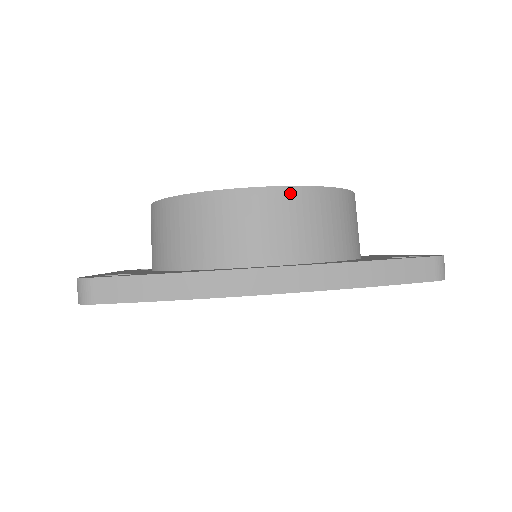
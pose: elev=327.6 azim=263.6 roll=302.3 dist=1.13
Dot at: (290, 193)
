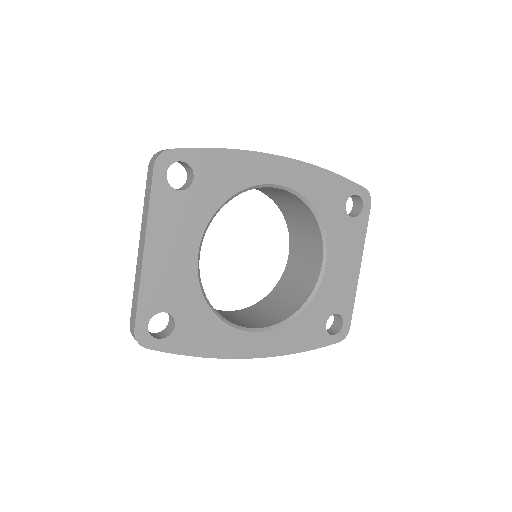
Dot at: occluded
